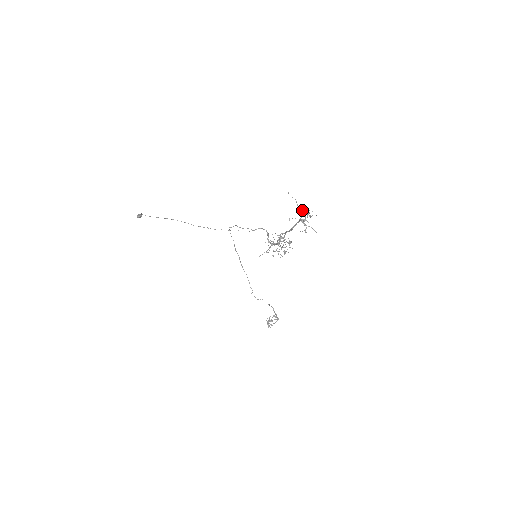
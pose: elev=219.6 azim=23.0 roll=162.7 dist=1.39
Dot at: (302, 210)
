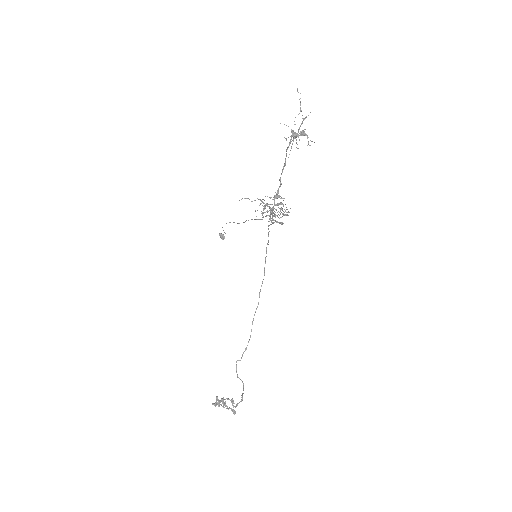
Dot at: (306, 135)
